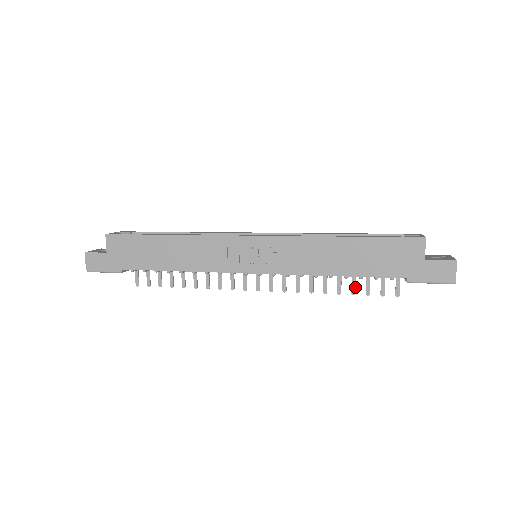
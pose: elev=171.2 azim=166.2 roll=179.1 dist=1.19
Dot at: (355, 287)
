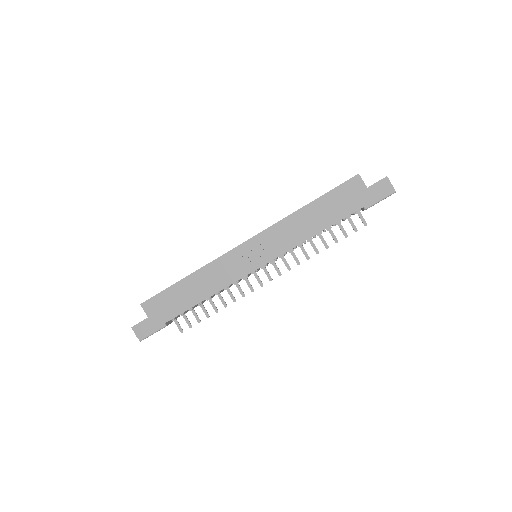
Dot at: (335, 237)
